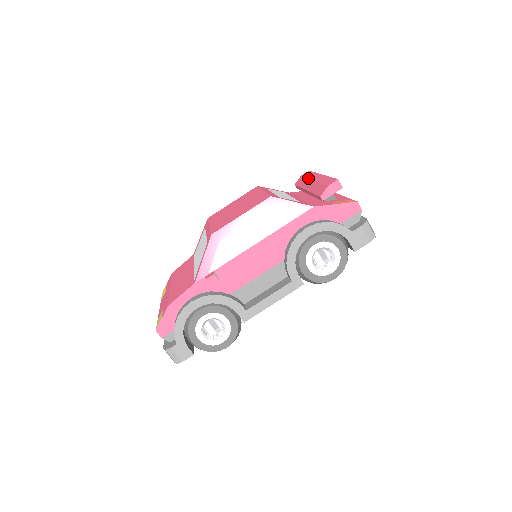
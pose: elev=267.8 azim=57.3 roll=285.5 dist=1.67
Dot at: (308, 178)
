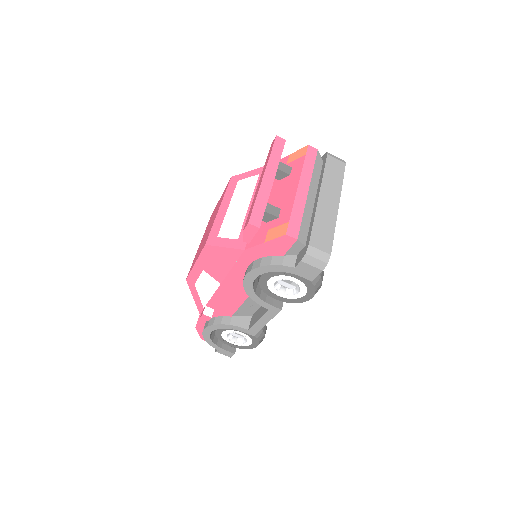
Dot at: occluded
